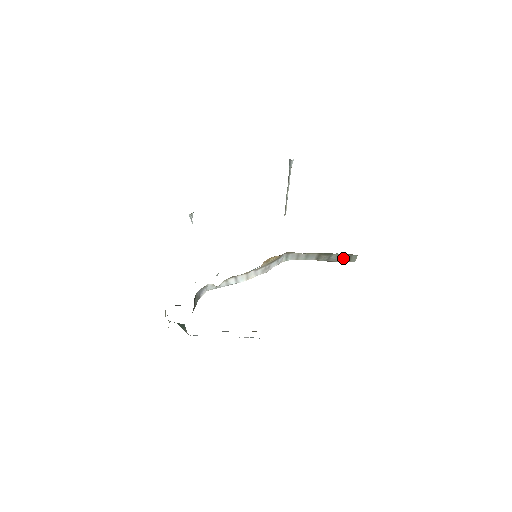
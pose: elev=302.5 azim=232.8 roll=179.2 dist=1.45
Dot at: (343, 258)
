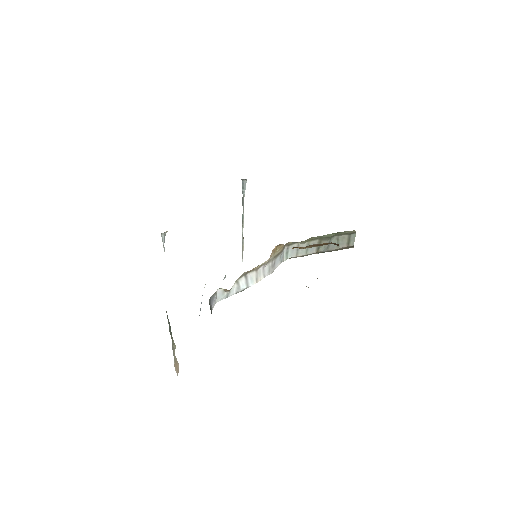
Dot at: (342, 242)
